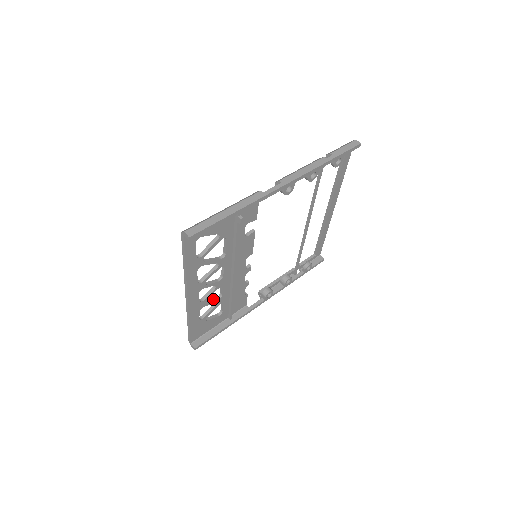
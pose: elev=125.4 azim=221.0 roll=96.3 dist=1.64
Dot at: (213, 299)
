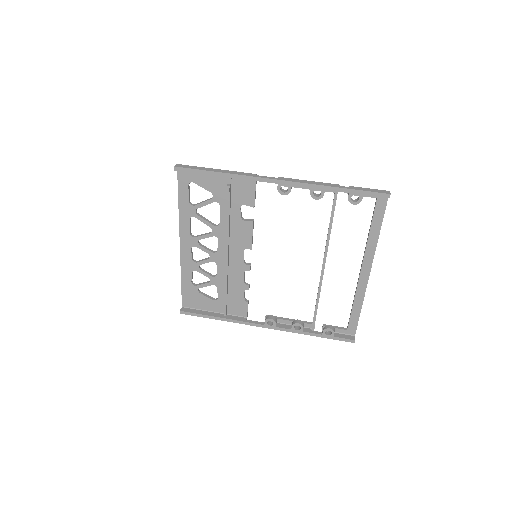
Dot at: (209, 273)
